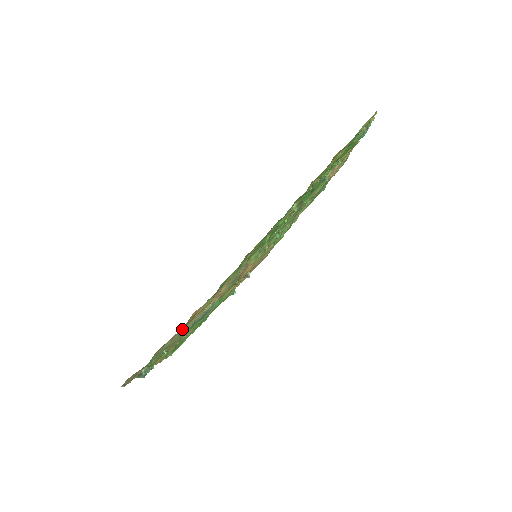
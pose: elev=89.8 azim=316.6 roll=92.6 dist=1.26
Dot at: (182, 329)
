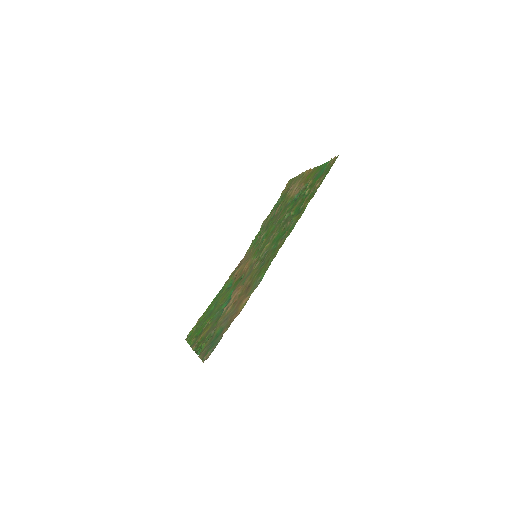
Dot at: (229, 315)
